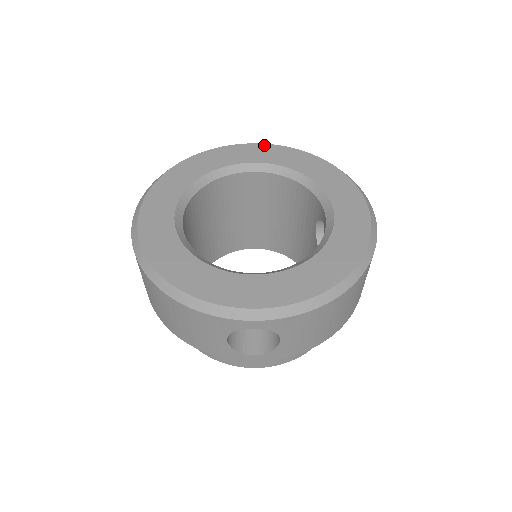
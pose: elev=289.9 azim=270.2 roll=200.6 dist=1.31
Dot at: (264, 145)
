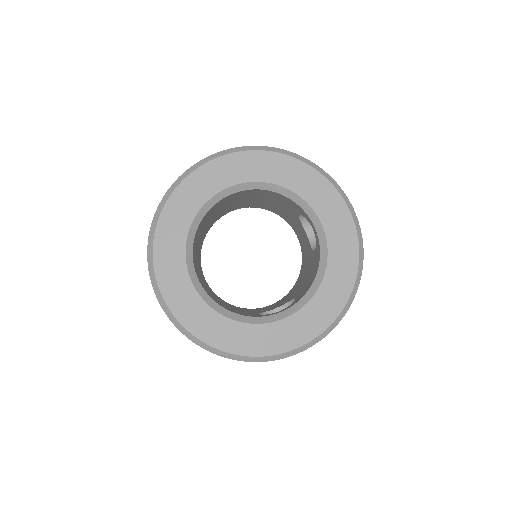
Dot at: (228, 157)
